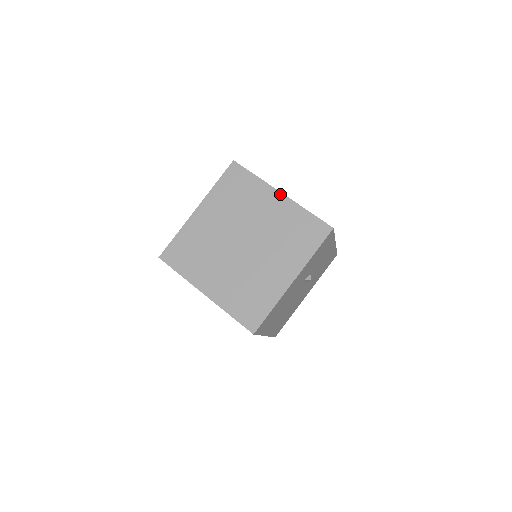
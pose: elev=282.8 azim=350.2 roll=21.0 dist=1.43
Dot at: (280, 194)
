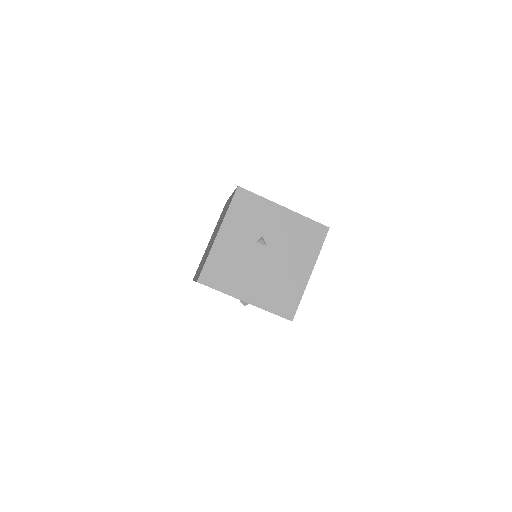
Dot at: occluded
